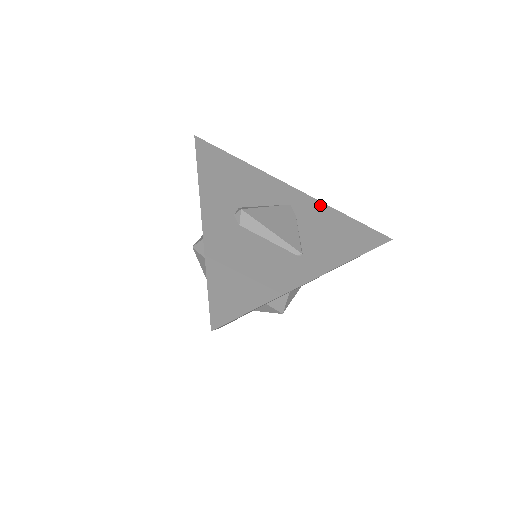
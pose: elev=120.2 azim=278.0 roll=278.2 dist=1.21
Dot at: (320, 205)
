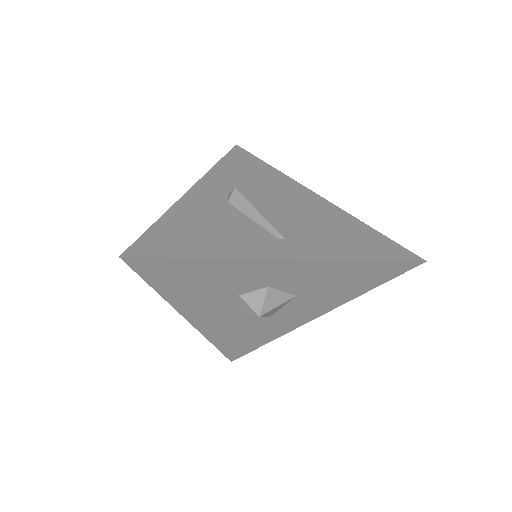
Dot at: (341, 213)
